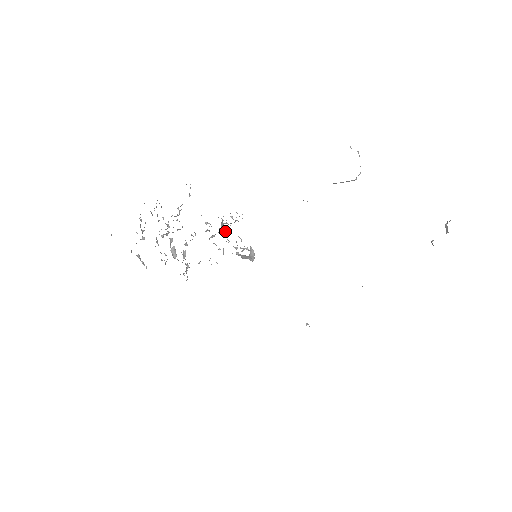
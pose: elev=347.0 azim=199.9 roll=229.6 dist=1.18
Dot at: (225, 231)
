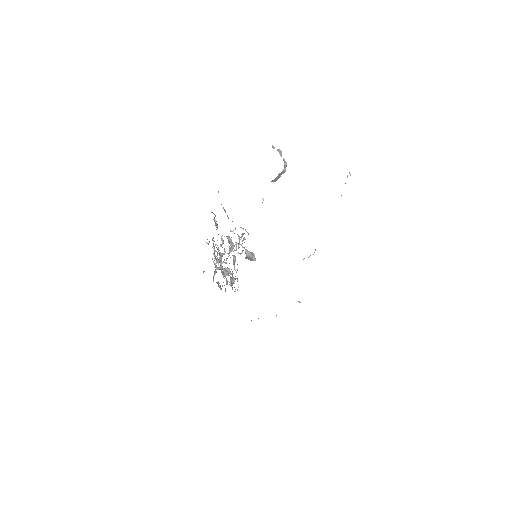
Dot at: (231, 243)
